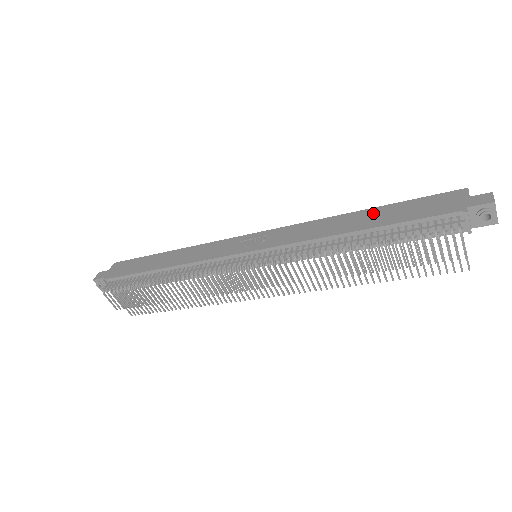
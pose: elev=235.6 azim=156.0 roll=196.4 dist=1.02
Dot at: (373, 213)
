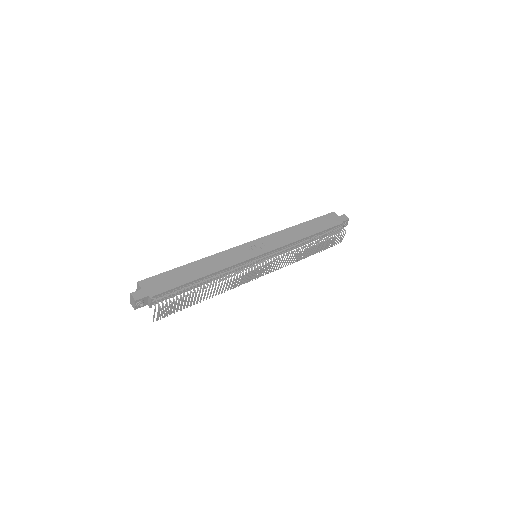
Dot at: (307, 225)
